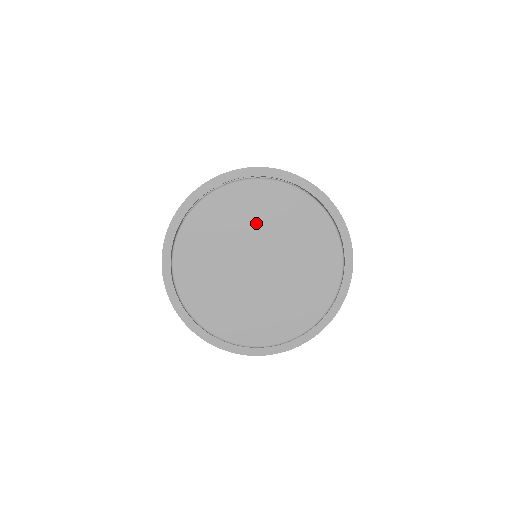
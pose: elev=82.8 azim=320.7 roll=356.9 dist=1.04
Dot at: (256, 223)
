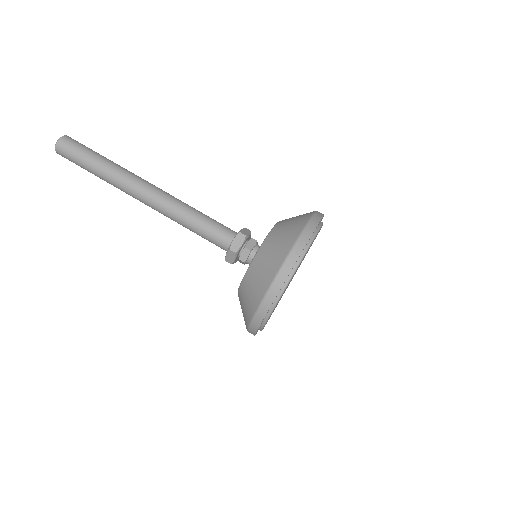
Dot at: occluded
